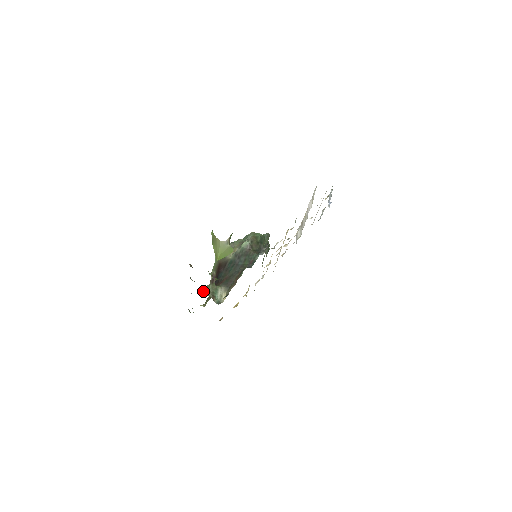
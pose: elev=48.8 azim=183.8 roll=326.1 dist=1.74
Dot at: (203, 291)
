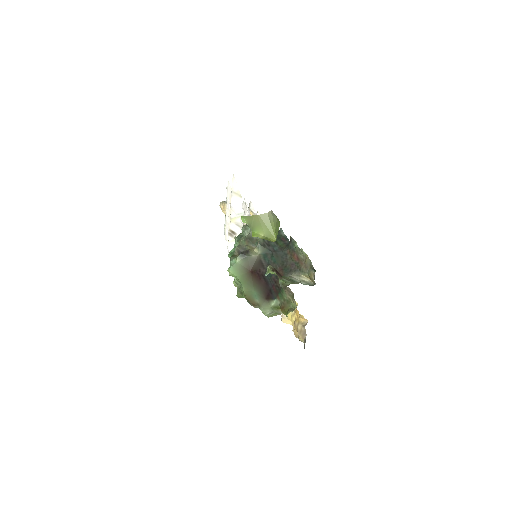
Dot at: occluded
